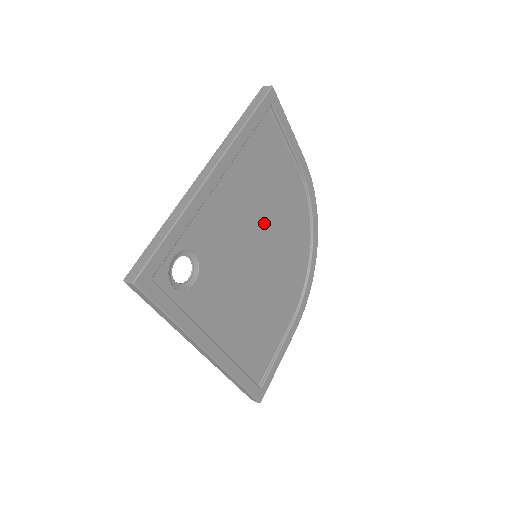
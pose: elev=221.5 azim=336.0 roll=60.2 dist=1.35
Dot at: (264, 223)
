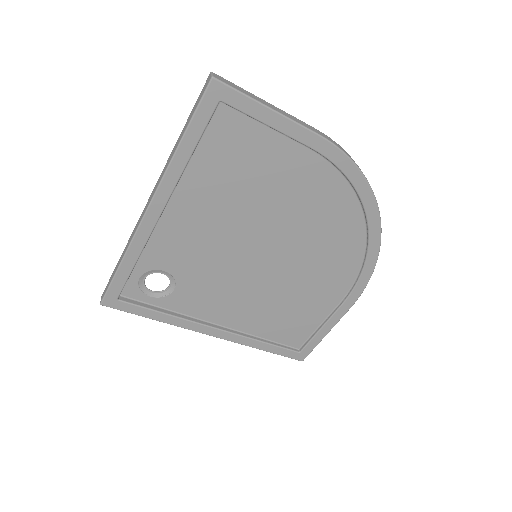
Dot at: (260, 224)
